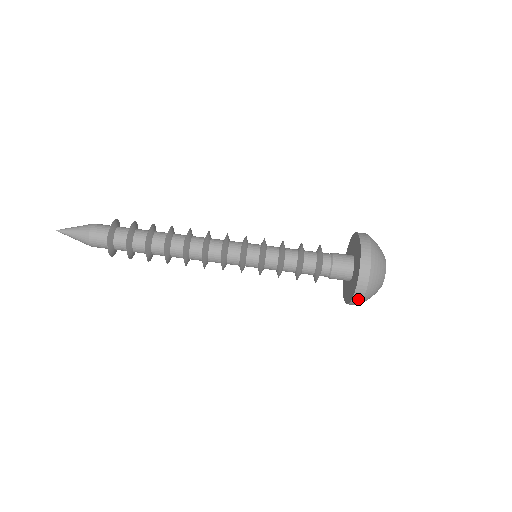
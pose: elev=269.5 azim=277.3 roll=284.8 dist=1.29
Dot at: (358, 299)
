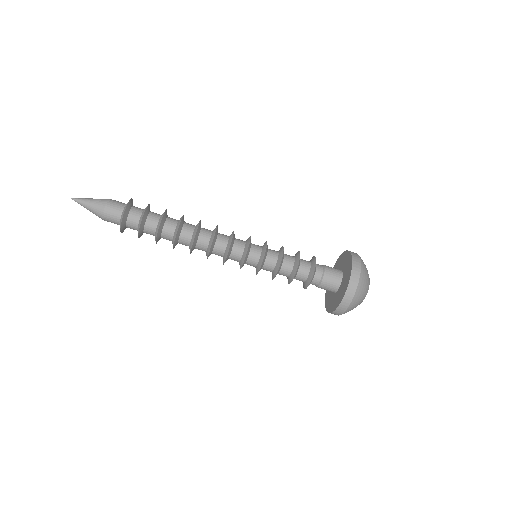
Dot at: occluded
